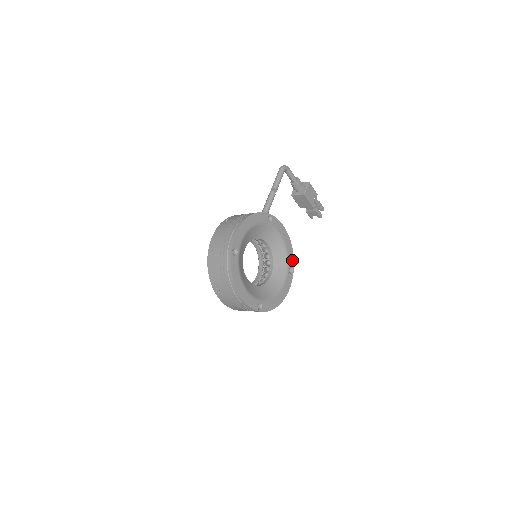
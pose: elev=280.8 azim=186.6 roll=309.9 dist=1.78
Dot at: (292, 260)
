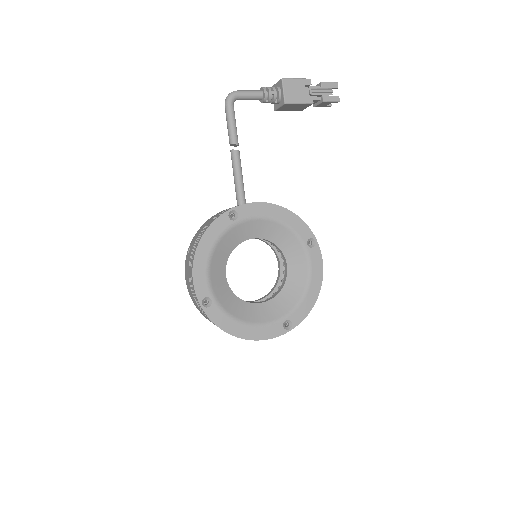
Dot at: (305, 229)
